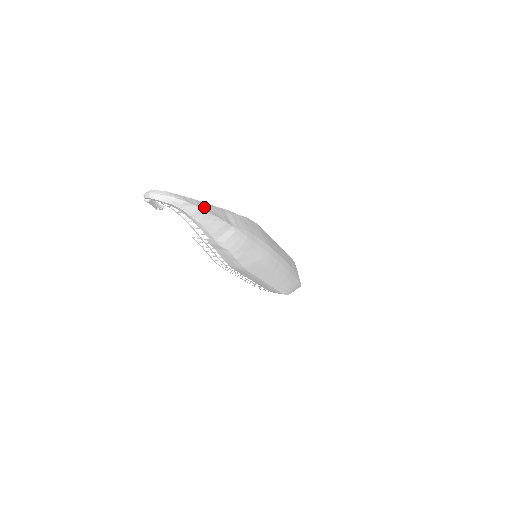
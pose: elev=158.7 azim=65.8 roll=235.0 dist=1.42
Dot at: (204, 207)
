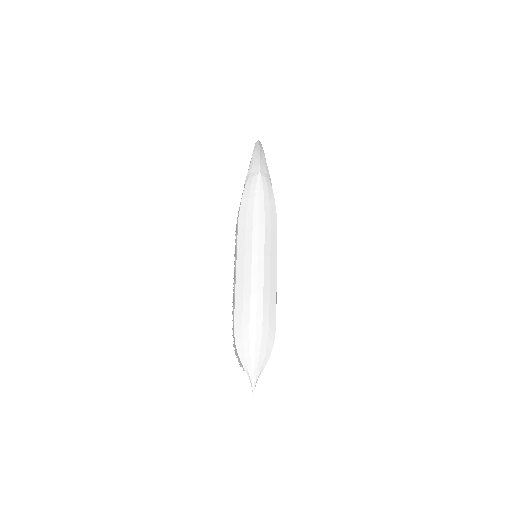
Dot at: (262, 152)
